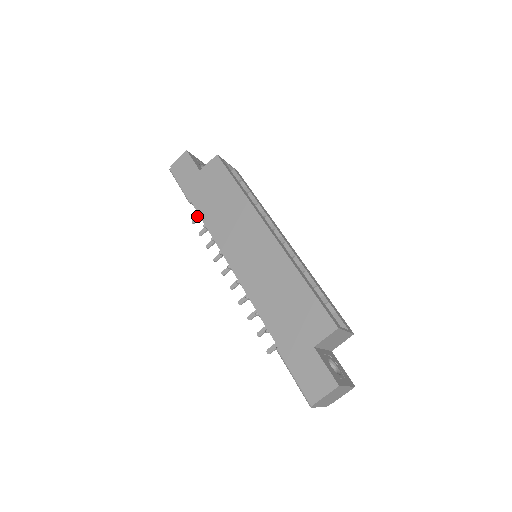
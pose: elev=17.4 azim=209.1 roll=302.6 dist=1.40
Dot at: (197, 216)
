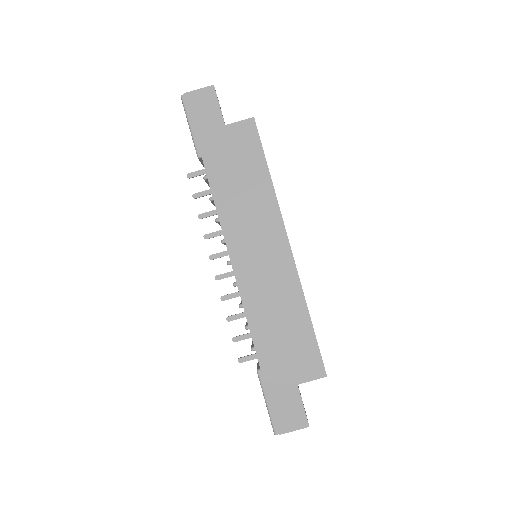
Dot at: (196, 172)
